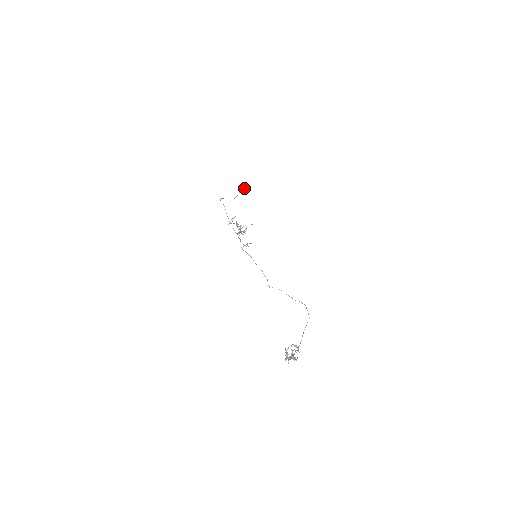
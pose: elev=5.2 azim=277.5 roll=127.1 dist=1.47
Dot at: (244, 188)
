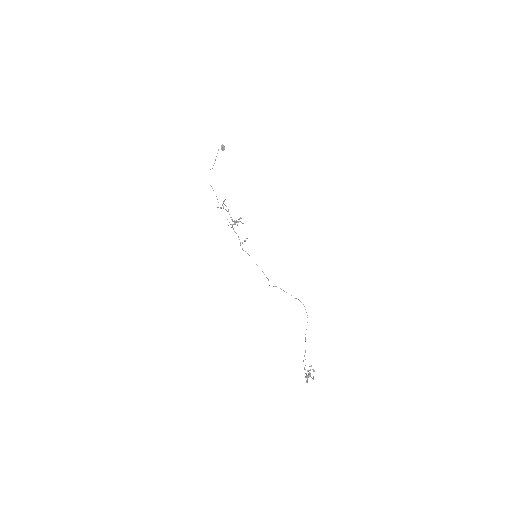
Dot at: (221, 147)
